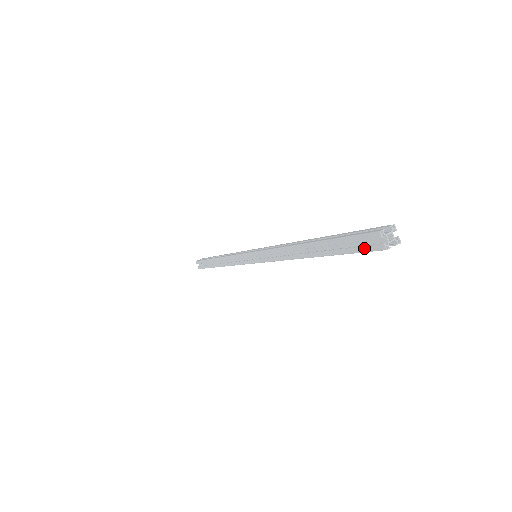
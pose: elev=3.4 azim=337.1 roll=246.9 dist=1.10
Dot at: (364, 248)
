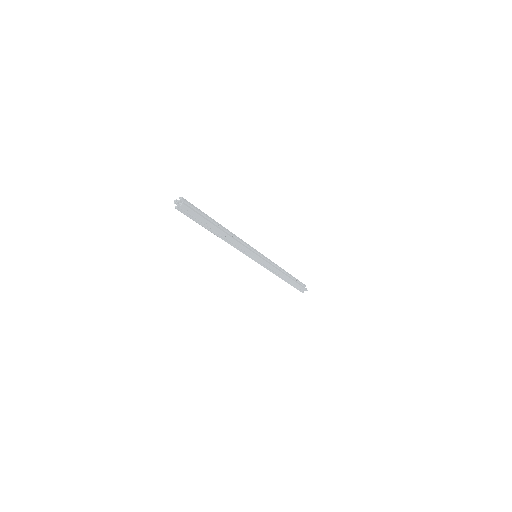
Dot at: (184, 213)
